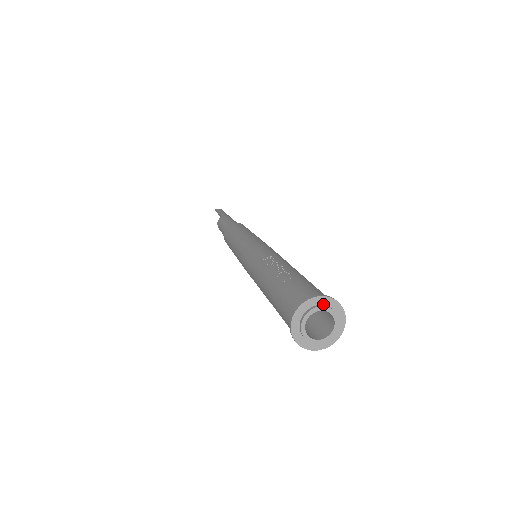
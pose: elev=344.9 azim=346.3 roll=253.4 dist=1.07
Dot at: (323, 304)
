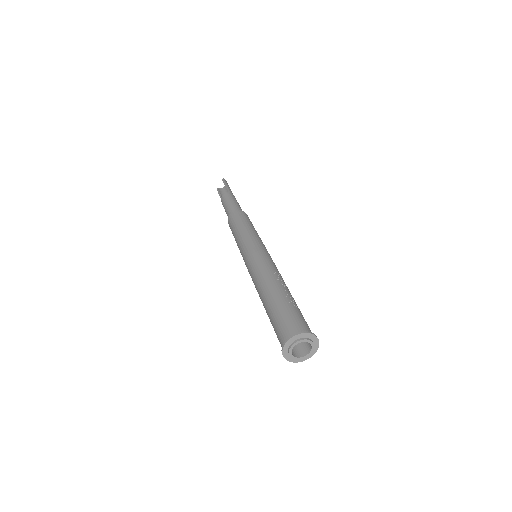
Dot at: (313, 341)
